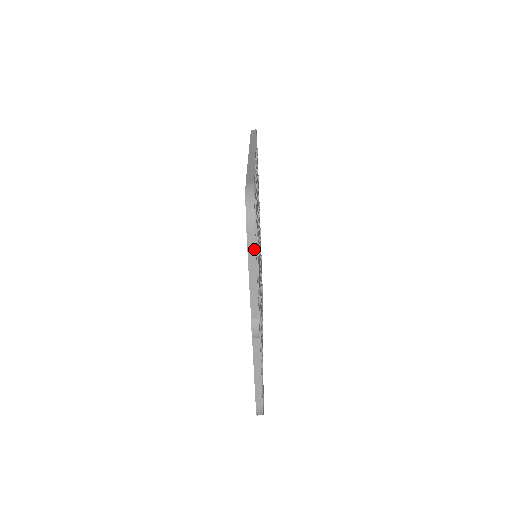
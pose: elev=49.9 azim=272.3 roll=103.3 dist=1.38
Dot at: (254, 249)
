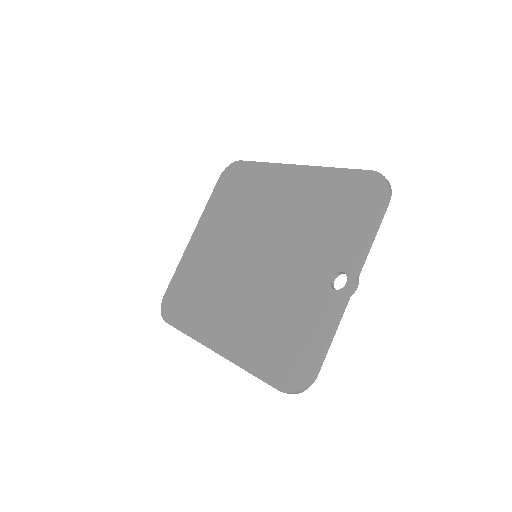
Dot at: (383, 215)
